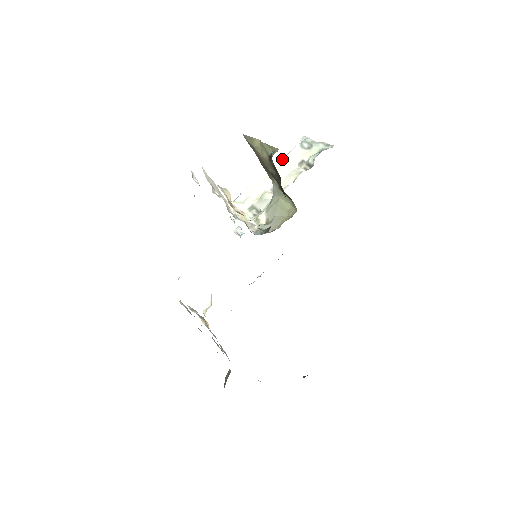
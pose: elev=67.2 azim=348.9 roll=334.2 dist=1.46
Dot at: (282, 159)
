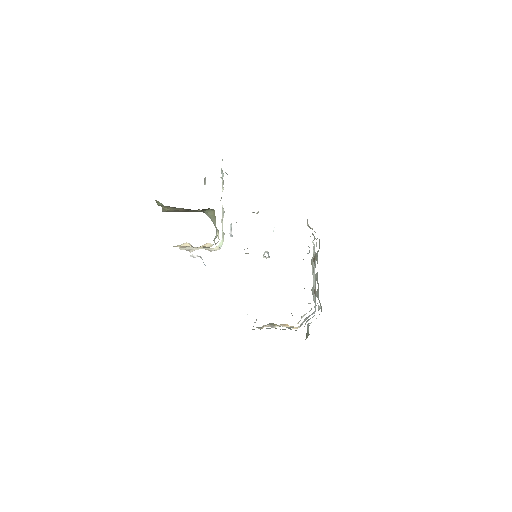
Dot at: occluded
